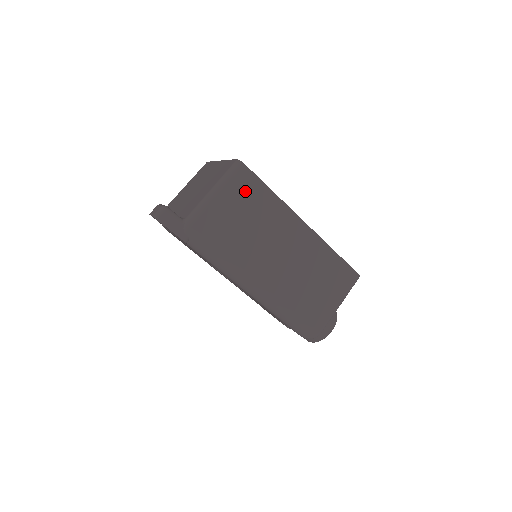
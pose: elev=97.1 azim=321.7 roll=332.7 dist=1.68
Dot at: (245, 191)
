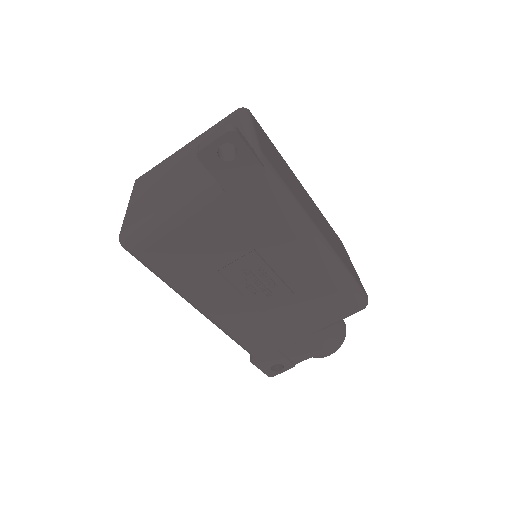
Dot at: (264, 136)
